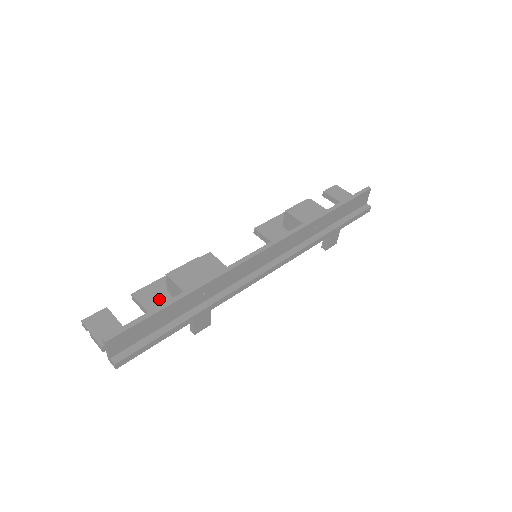
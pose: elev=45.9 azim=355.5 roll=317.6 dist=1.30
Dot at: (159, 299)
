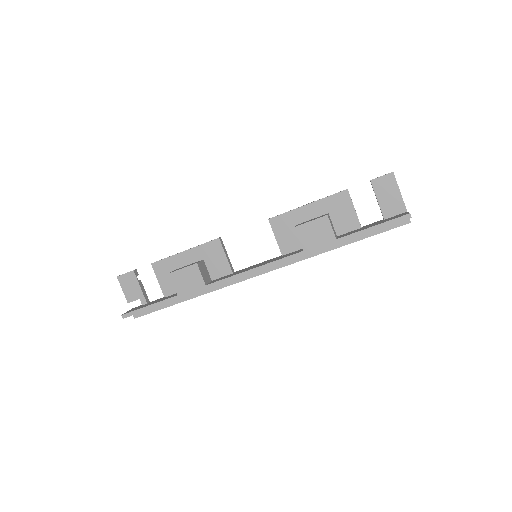
Dot at: (169, 276)
